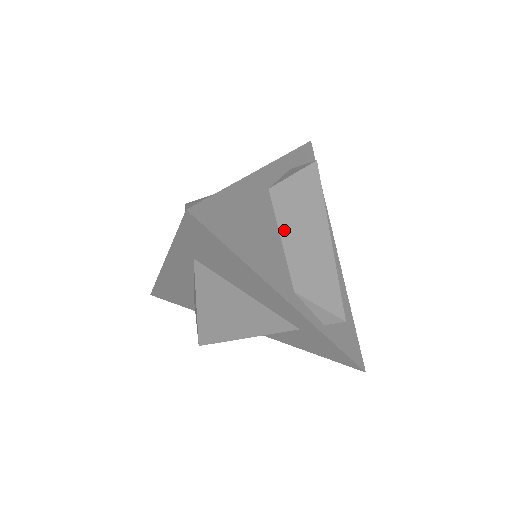
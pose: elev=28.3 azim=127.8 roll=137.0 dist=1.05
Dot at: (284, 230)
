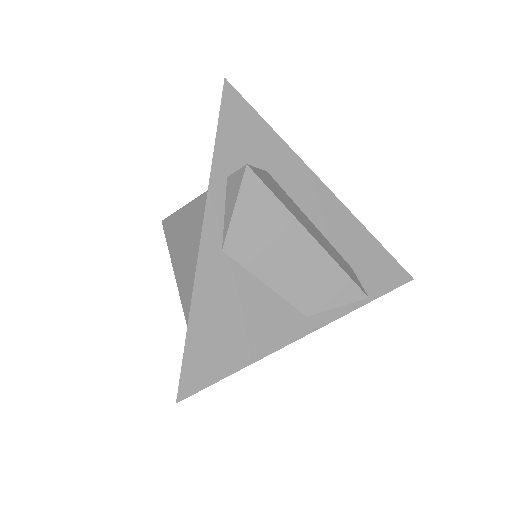
Dot at: (263, 274)
